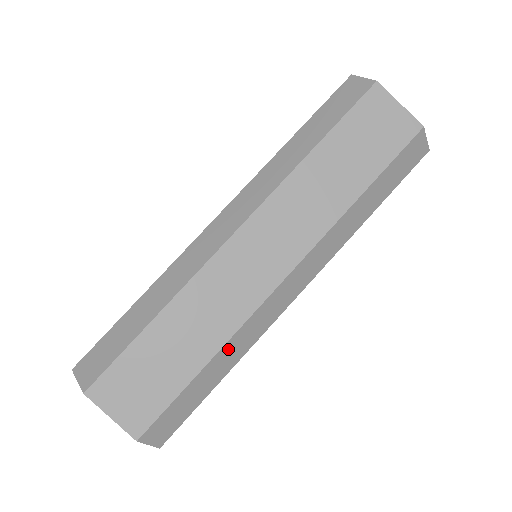
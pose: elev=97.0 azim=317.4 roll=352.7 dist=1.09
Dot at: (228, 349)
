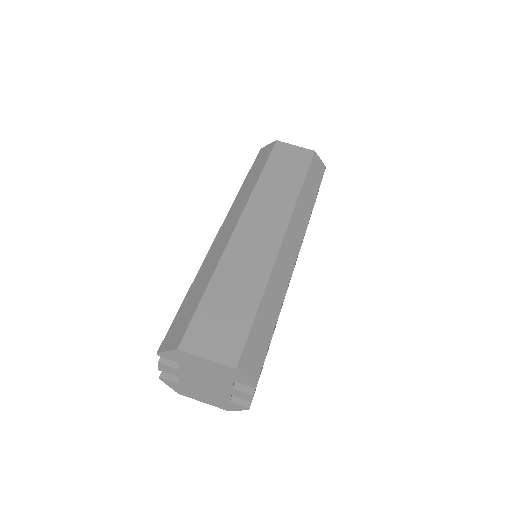
Dot at: (270, 289)
